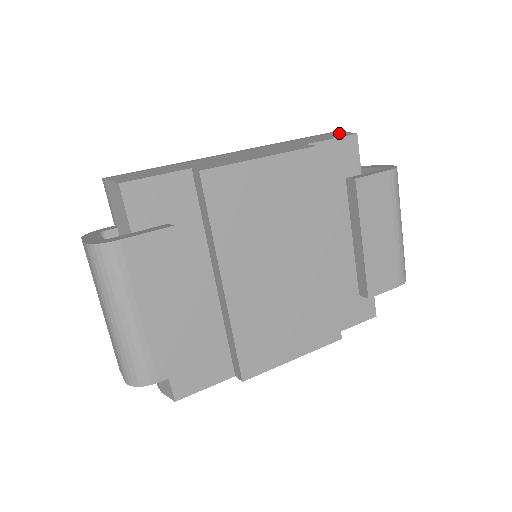
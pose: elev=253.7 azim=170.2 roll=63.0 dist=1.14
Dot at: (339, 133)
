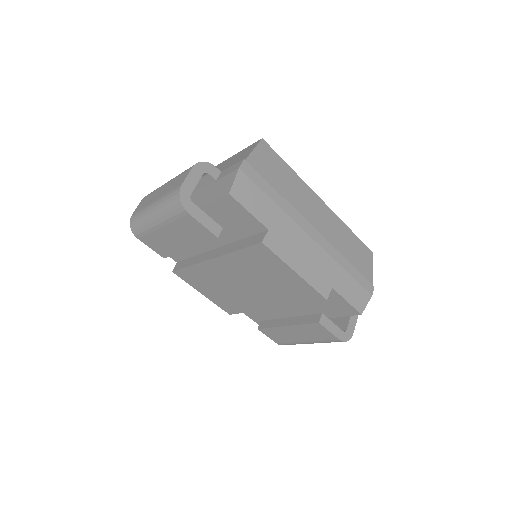
Dot at: (364, 298)
